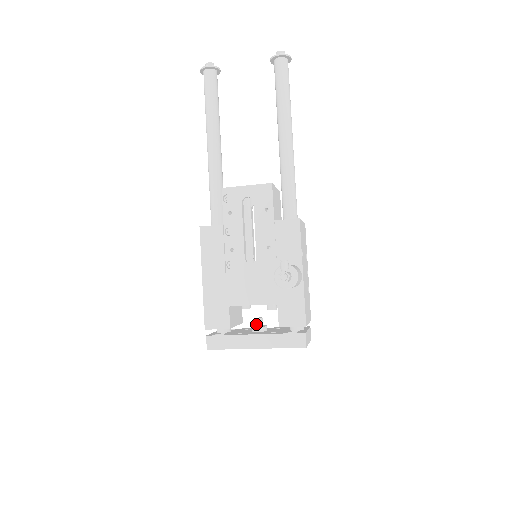
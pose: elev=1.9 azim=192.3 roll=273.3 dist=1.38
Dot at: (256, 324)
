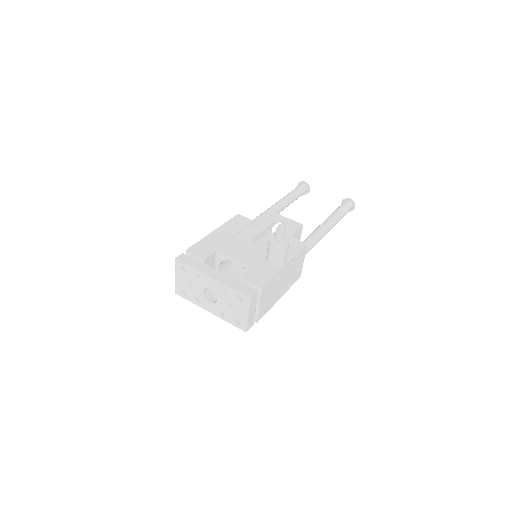
Dot at: occluded
